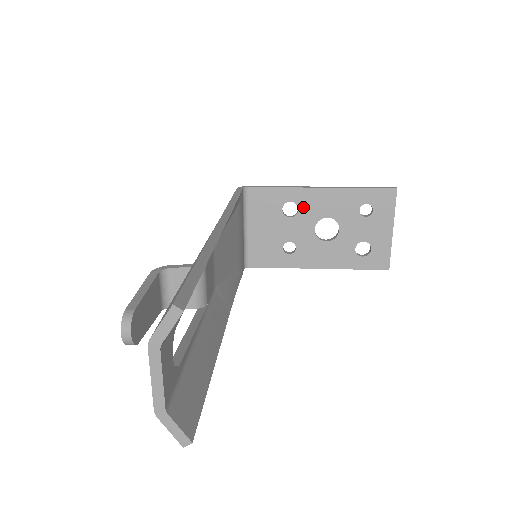
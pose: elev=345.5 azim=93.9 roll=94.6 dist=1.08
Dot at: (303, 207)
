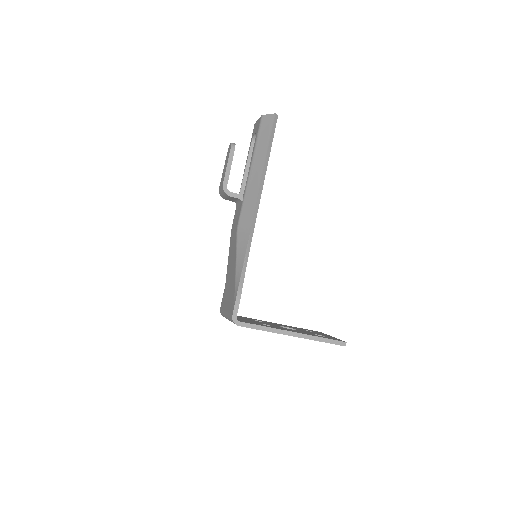
Dot at: occluded
